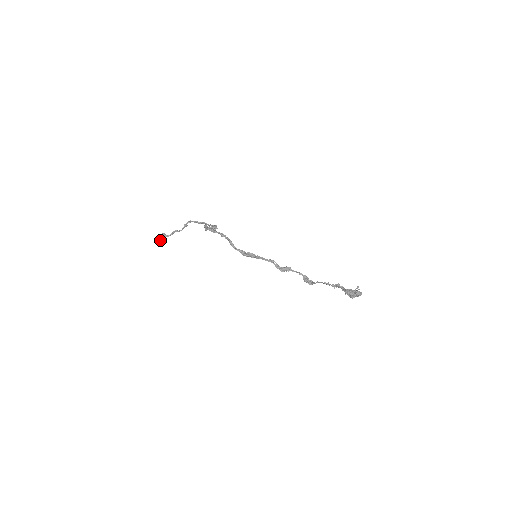
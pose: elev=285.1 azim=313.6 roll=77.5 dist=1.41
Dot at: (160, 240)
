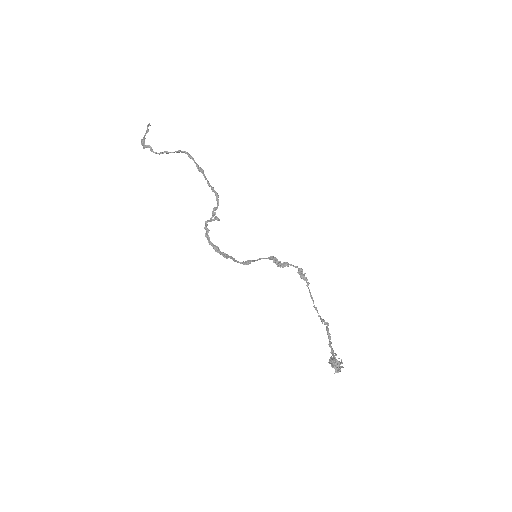
Dot at: (143, 138)
